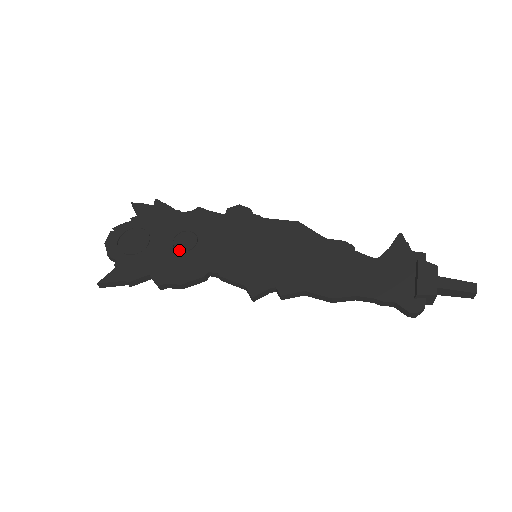
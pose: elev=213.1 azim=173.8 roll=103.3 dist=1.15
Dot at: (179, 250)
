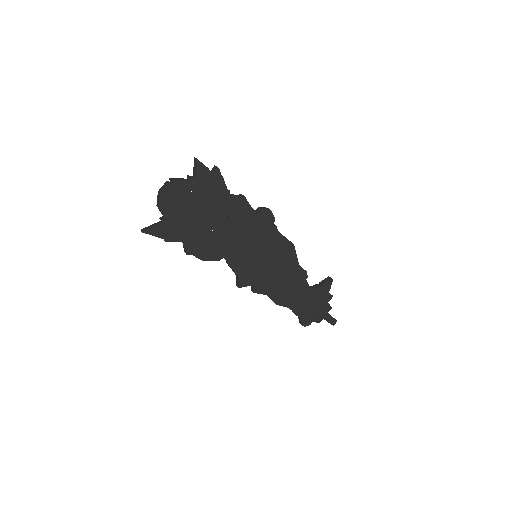
Dot at: (213, 230)
